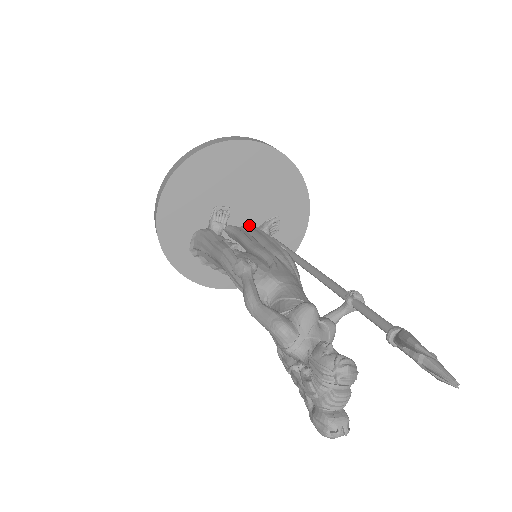
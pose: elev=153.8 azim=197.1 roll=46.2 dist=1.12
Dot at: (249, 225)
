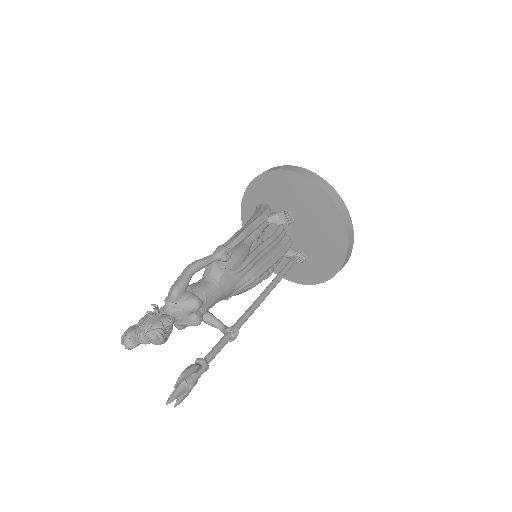
Dot at: (291, 241)
